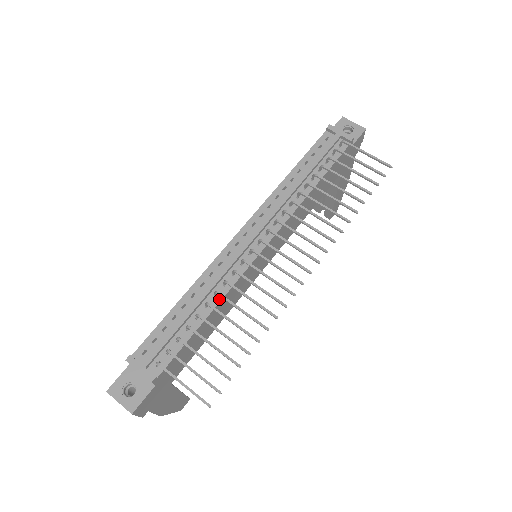
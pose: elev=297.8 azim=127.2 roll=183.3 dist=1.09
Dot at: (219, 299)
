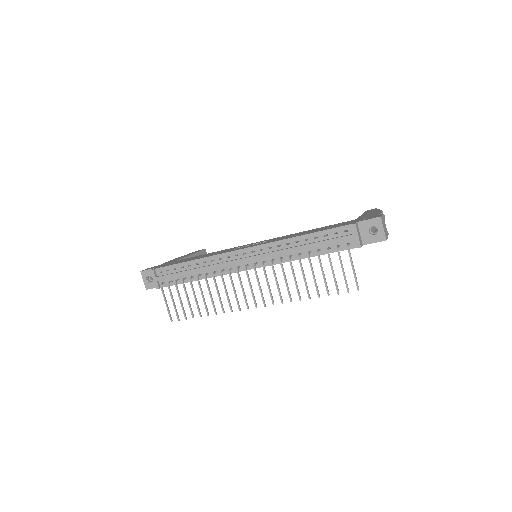
Dot at: (208, 277)
